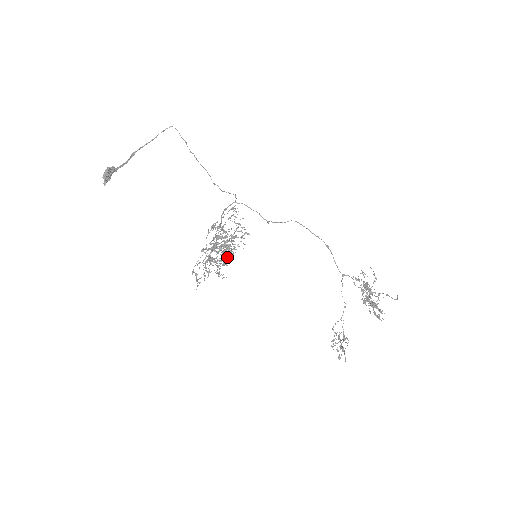
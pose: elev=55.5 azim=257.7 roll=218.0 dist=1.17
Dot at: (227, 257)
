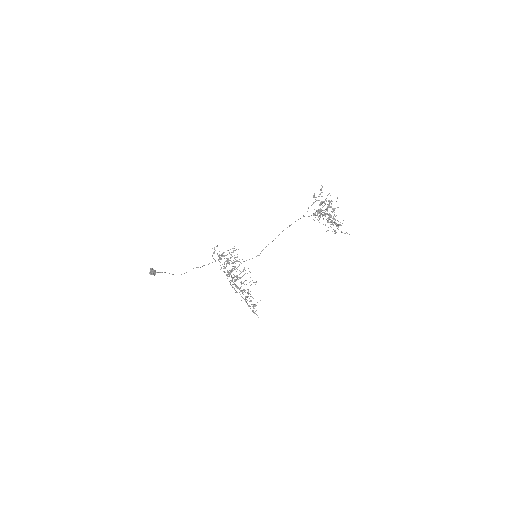
Dot at: (233, 250)
